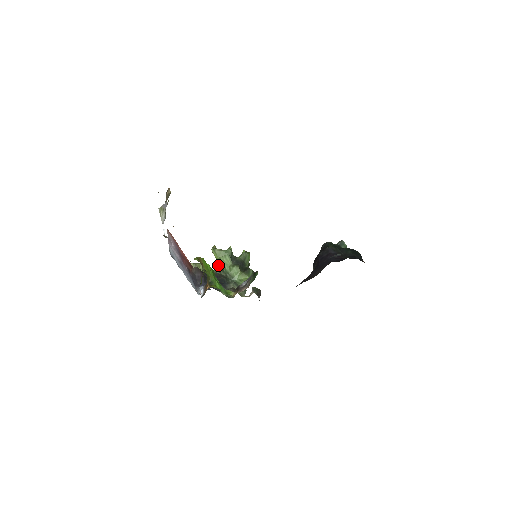
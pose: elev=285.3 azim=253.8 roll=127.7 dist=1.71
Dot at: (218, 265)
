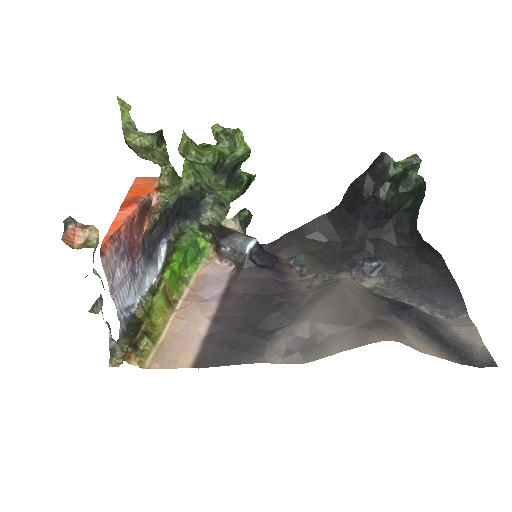
Dot at: (189, 173)
